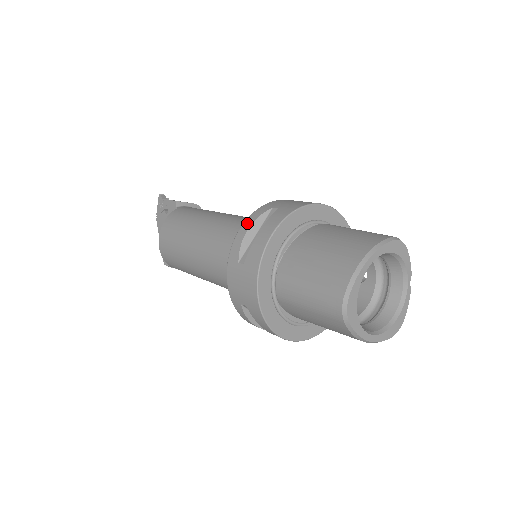
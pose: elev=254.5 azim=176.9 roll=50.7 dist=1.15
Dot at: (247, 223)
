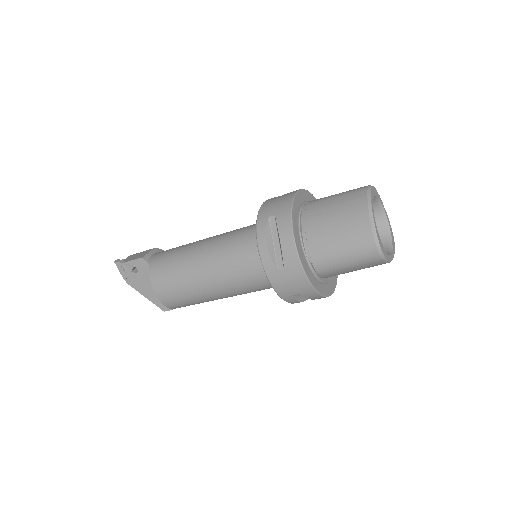
Dot at: (261, 240)
